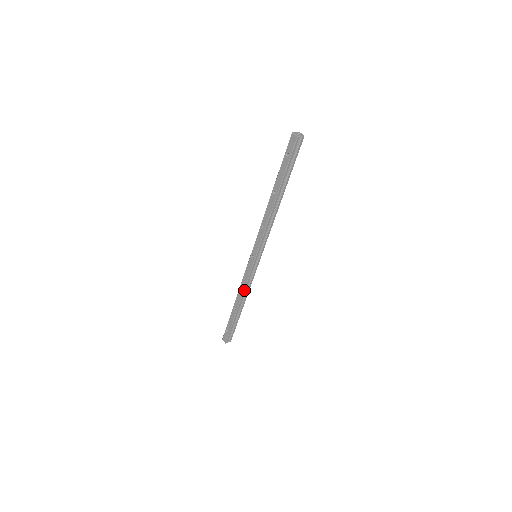
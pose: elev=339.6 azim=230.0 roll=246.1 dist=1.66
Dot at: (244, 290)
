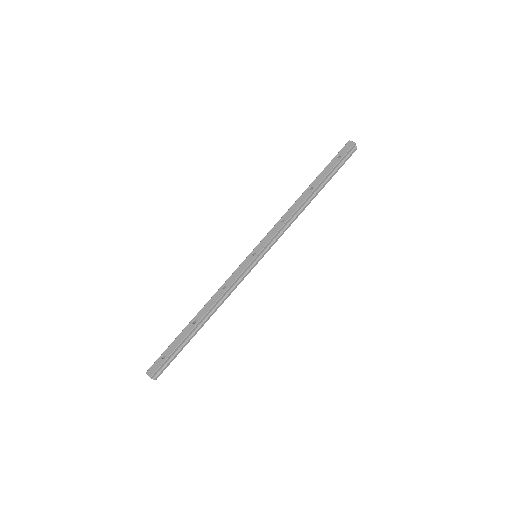
Dot at: (222, 295)
